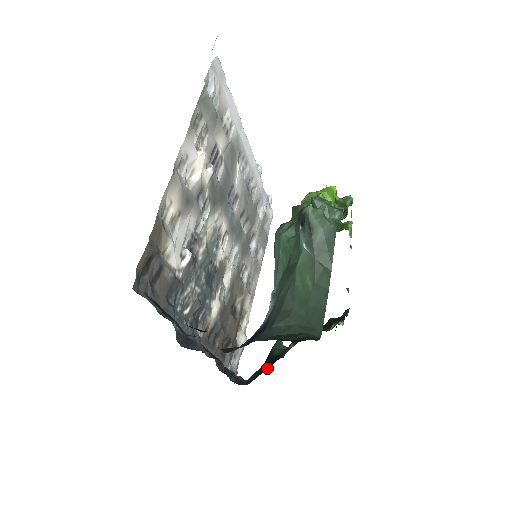
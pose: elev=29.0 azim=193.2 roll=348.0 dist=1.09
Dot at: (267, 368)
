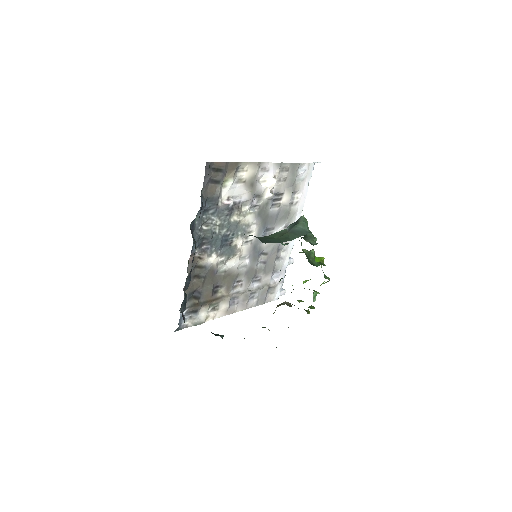
Dot at: occluded
